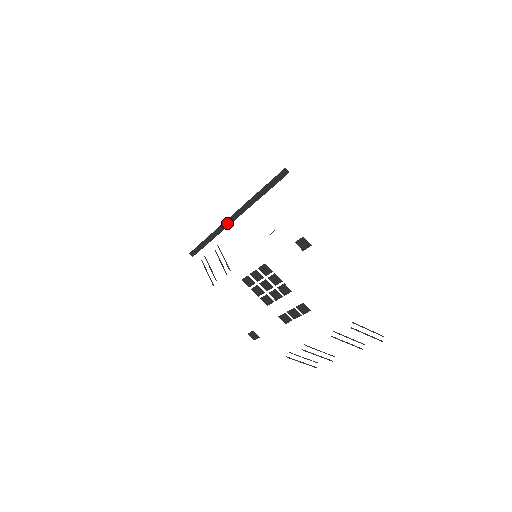
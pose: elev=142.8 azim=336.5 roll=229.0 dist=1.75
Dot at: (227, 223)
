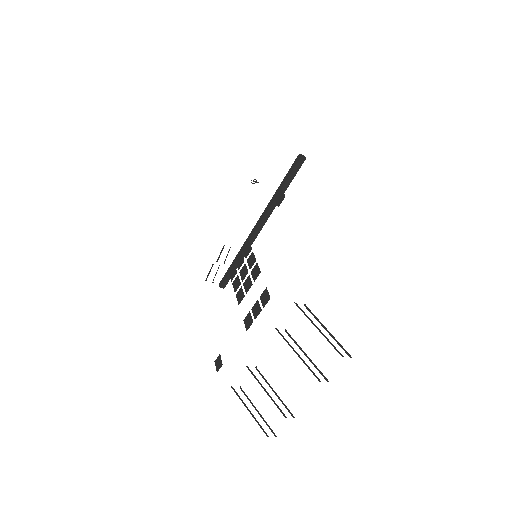
Dot at: (251, 234)
